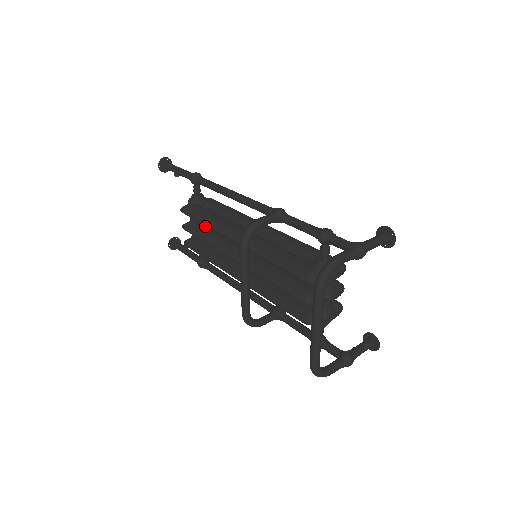
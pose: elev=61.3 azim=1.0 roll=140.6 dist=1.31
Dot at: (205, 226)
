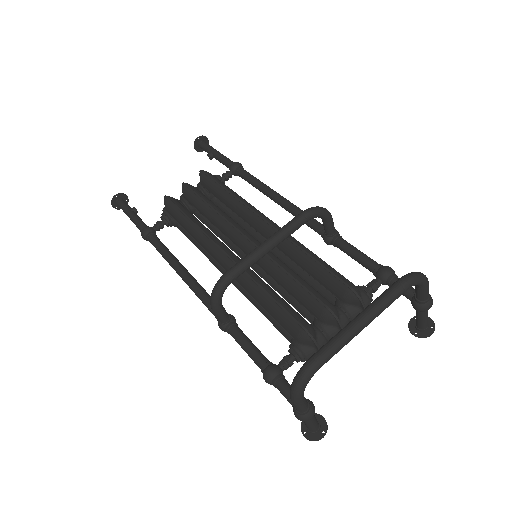
Dot at: occluded
